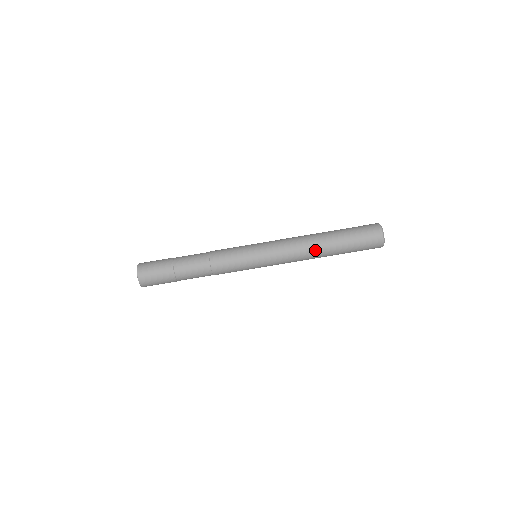
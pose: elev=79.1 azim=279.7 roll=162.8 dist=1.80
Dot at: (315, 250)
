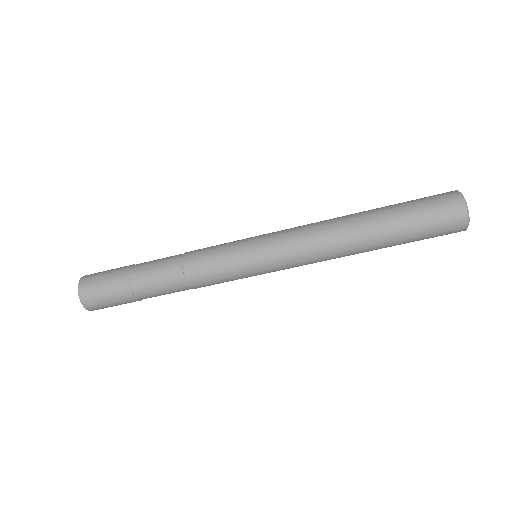
Dot at: (348, 234)
